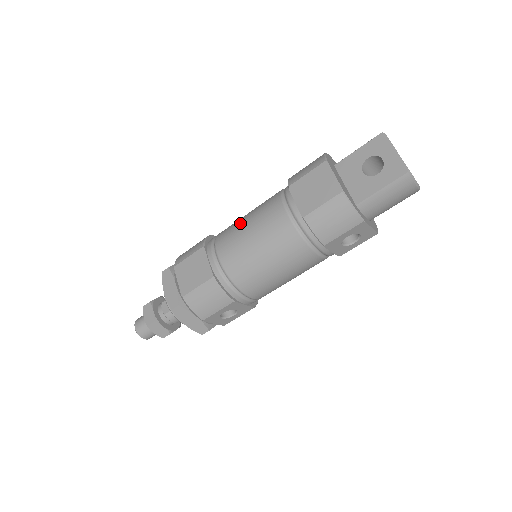
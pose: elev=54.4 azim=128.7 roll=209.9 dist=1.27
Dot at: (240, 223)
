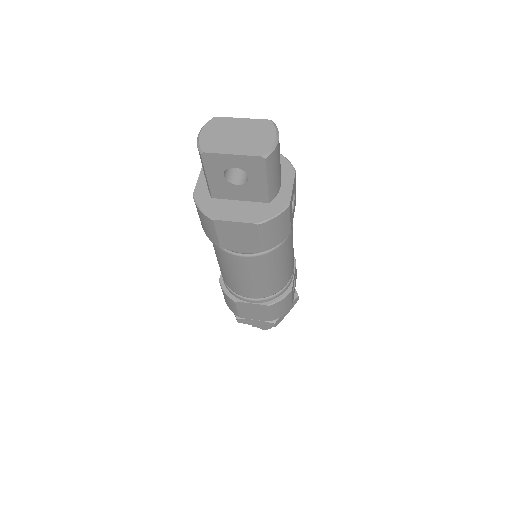
Dot at: (229, 277)
